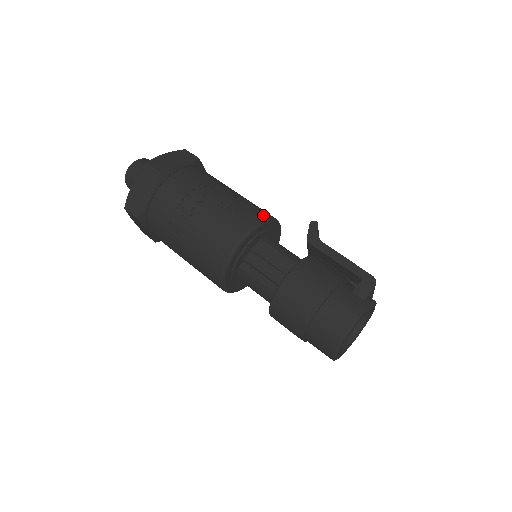
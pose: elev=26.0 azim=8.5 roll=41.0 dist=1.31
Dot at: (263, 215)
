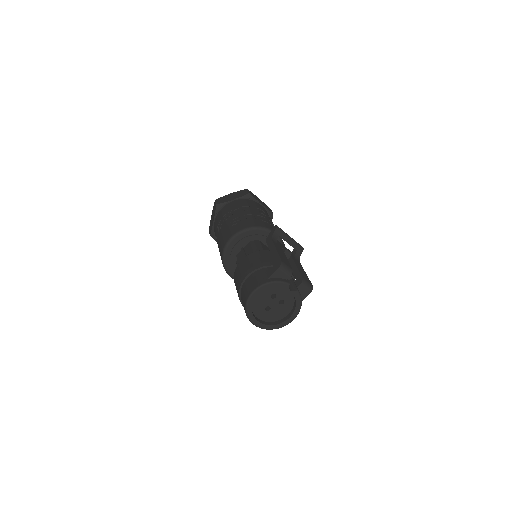
Dot at: (252, 225)
